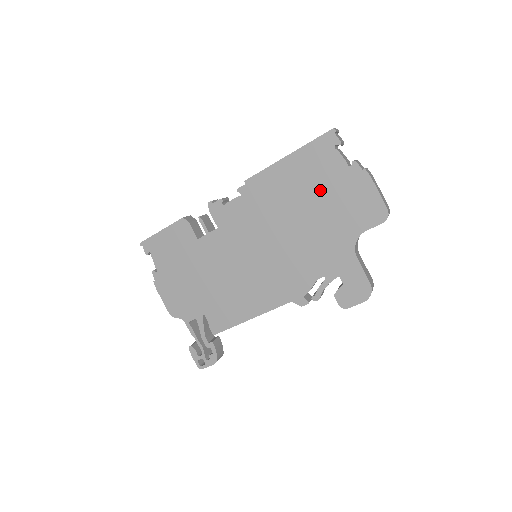
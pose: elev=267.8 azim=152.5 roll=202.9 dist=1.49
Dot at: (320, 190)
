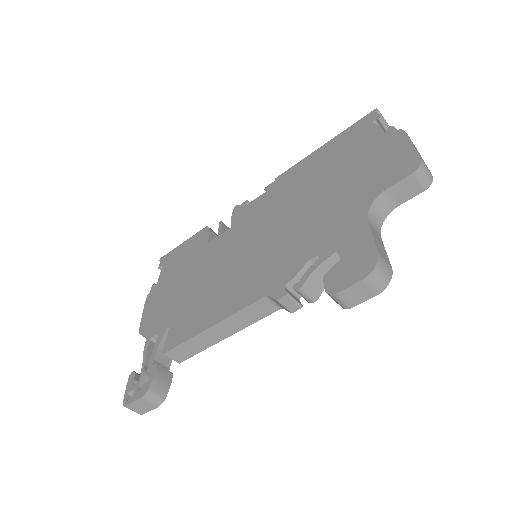
Dot at: (345, 163)
